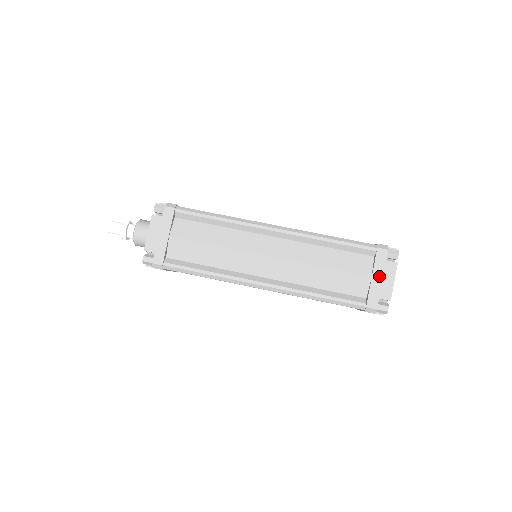
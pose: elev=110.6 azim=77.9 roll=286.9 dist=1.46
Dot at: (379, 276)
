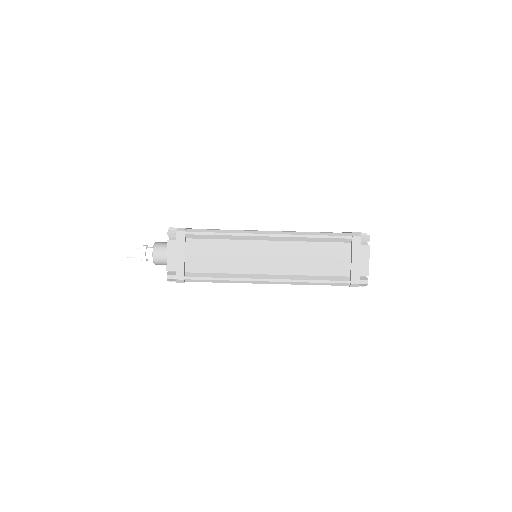
Dot at: (357, 258)
